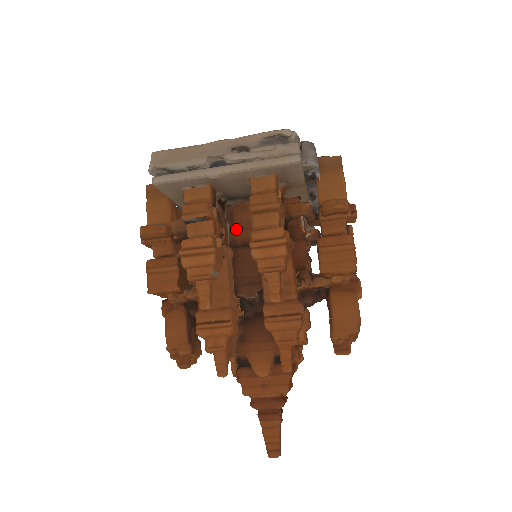
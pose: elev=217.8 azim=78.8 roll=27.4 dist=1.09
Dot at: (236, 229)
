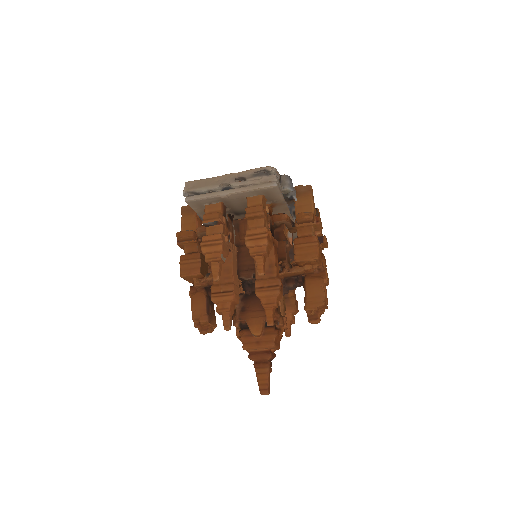
Dot at: (241, 235)
